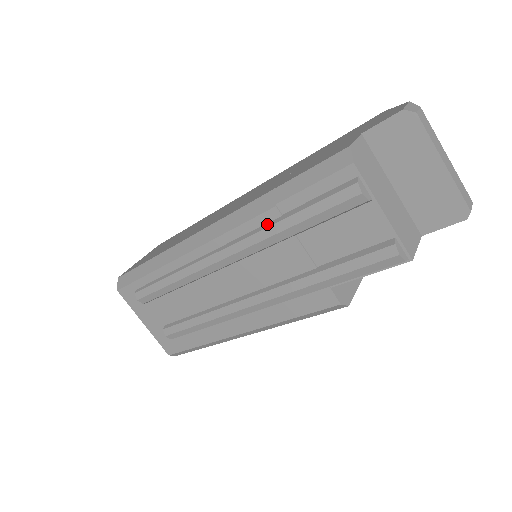
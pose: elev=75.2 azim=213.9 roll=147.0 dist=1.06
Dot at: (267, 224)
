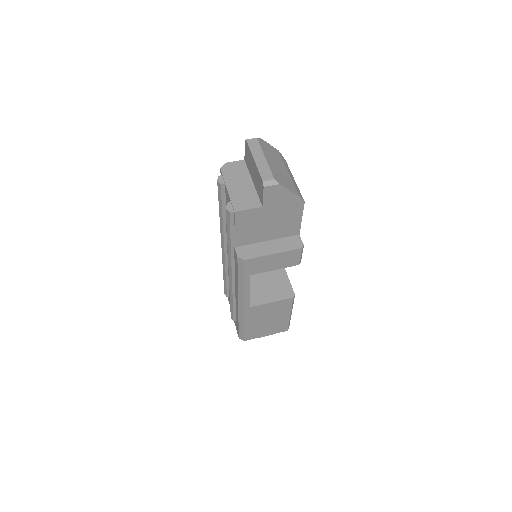
Dot at: occluded
